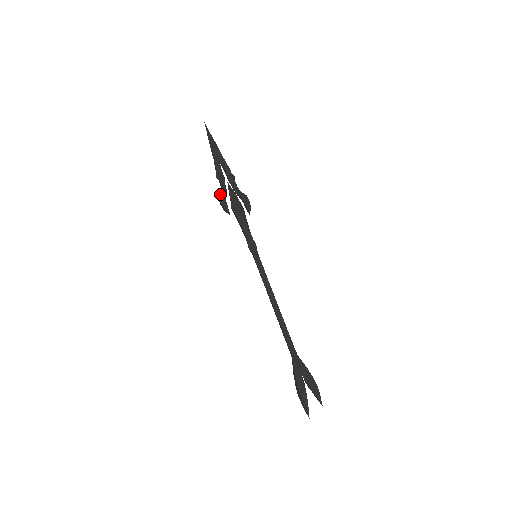
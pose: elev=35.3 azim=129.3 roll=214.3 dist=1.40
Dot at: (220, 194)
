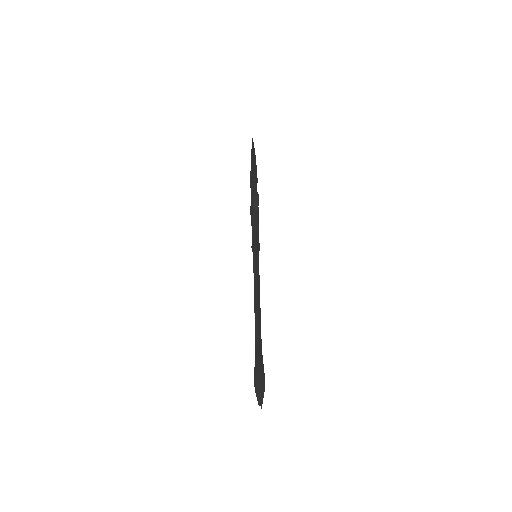
Dot at: occluded
